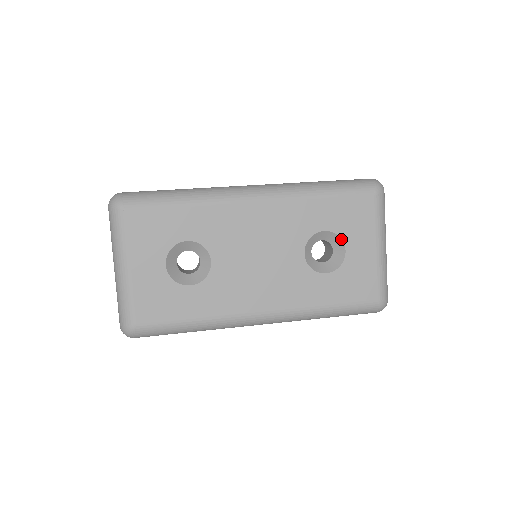
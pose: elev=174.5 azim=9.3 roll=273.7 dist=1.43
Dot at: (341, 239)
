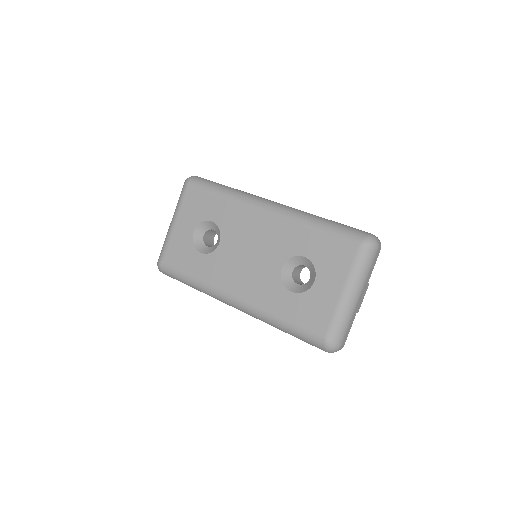
Dot at: (315, 270)
